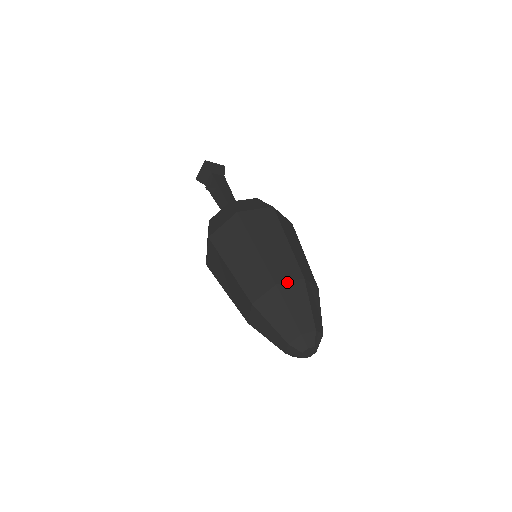
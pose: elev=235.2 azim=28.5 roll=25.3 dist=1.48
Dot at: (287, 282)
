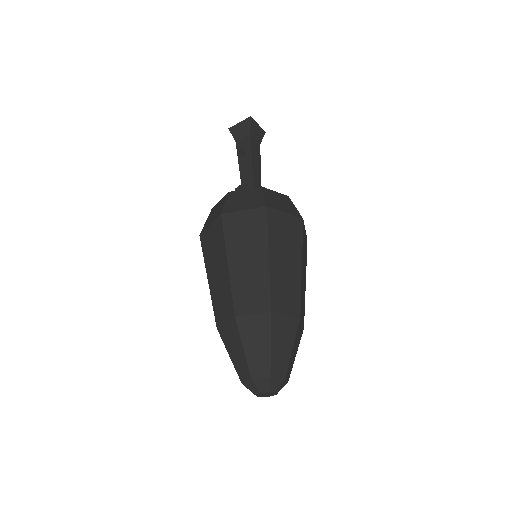
Dot at: (283, 314)
